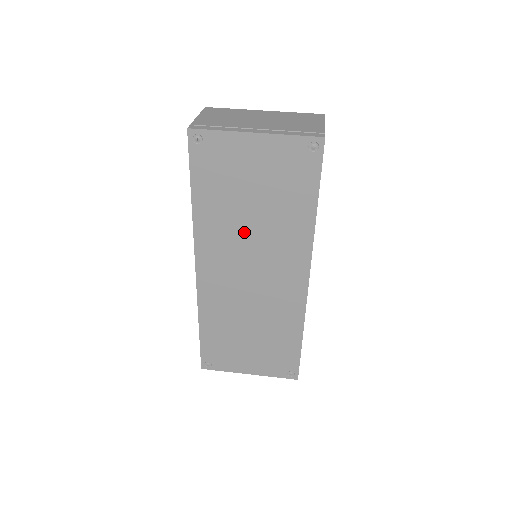
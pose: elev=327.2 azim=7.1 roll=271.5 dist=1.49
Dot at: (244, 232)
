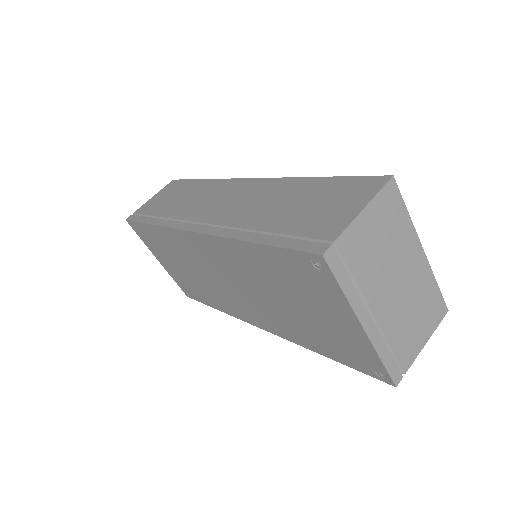
Dot at: (259, 287)
